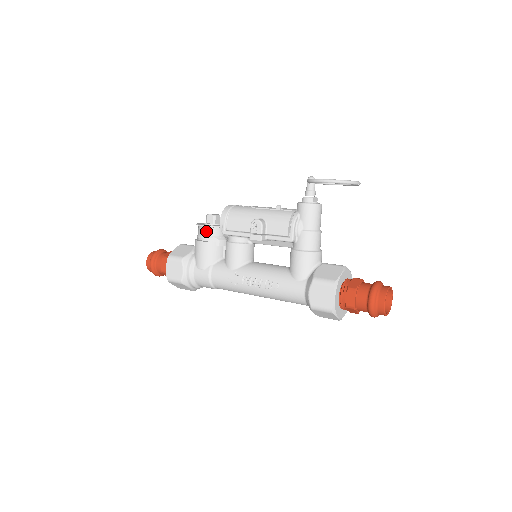
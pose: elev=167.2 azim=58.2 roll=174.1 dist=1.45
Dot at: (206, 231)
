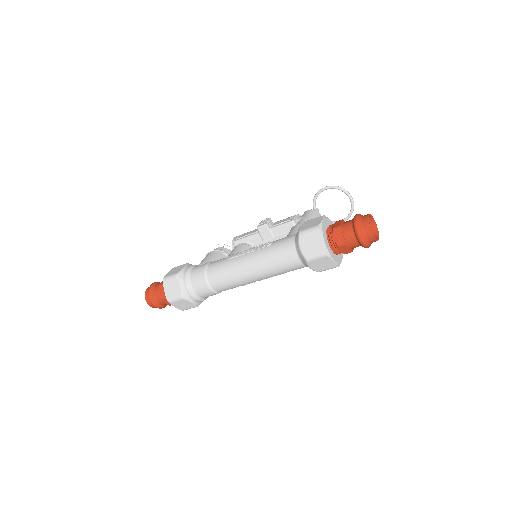
Dot at: (218, 249)
